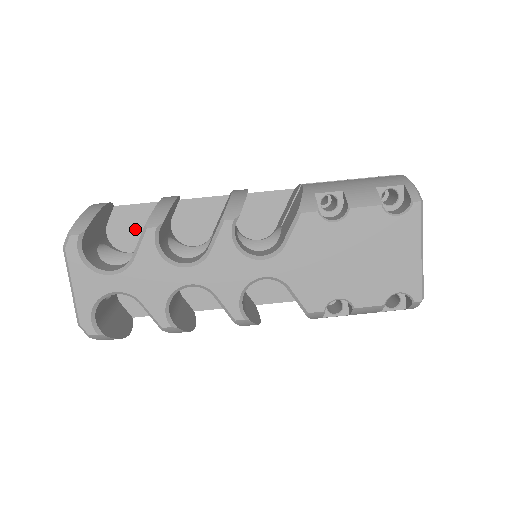
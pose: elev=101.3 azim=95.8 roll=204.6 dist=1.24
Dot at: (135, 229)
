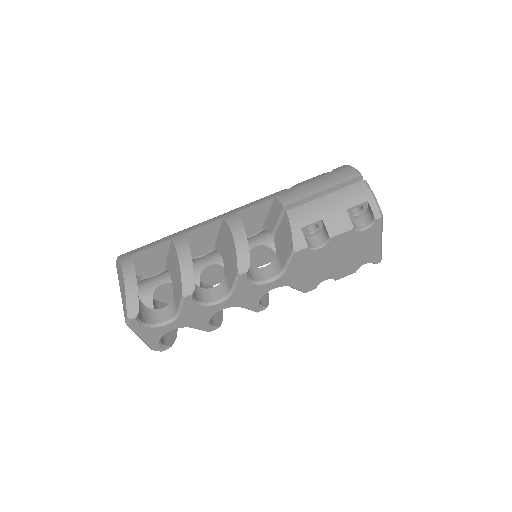
Dot at: (153, 262)
